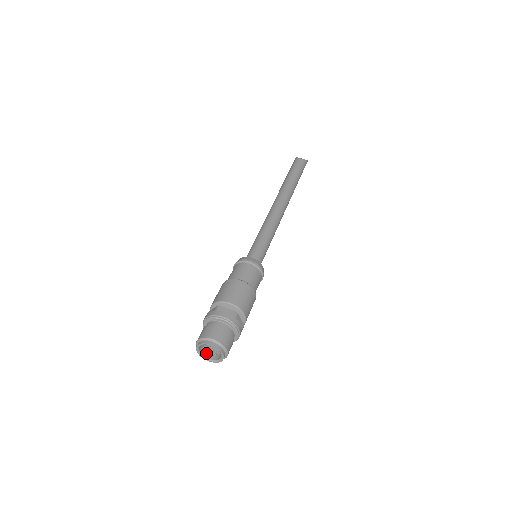
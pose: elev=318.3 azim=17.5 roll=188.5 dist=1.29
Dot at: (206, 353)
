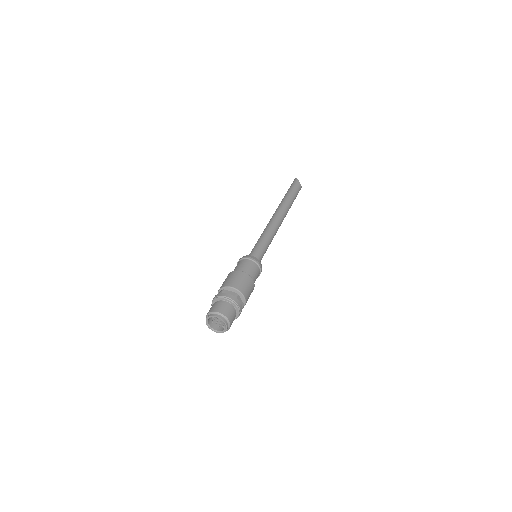
Dot at: (209, 319)
